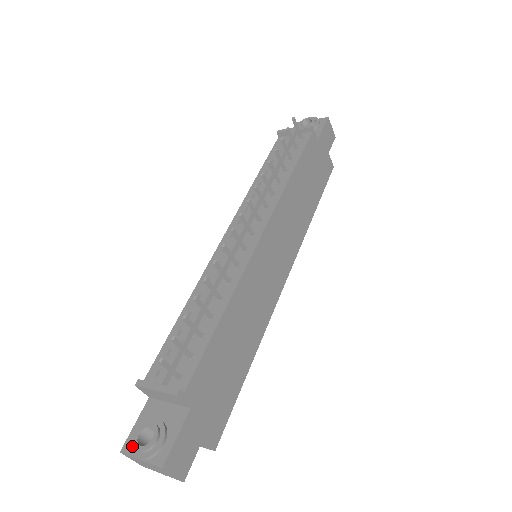
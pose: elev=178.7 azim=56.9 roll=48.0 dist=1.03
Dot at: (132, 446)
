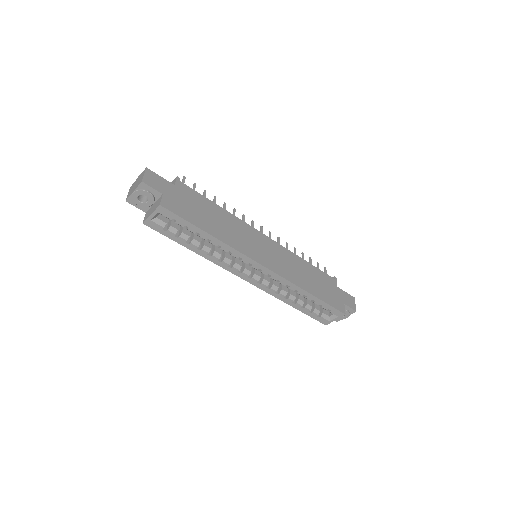
Dot at: occluded
